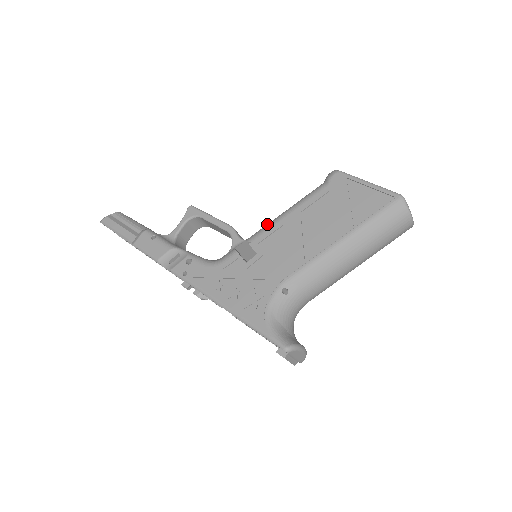
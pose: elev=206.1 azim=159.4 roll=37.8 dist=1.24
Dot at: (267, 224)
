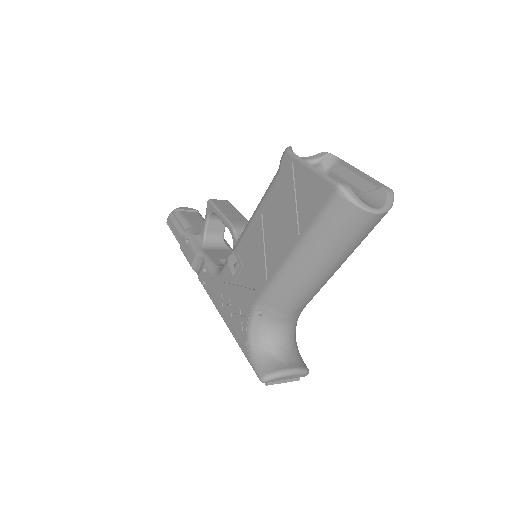
Dot at: occluded
